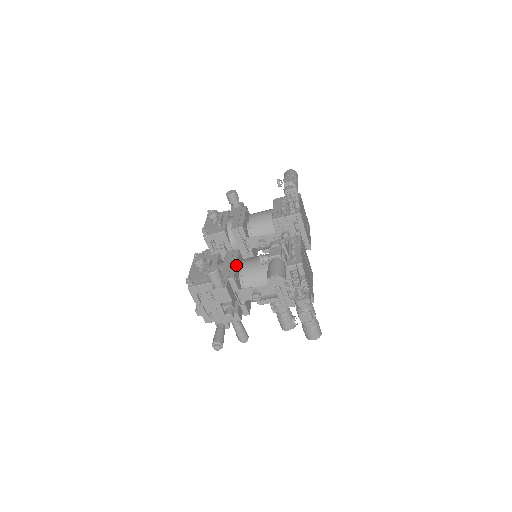
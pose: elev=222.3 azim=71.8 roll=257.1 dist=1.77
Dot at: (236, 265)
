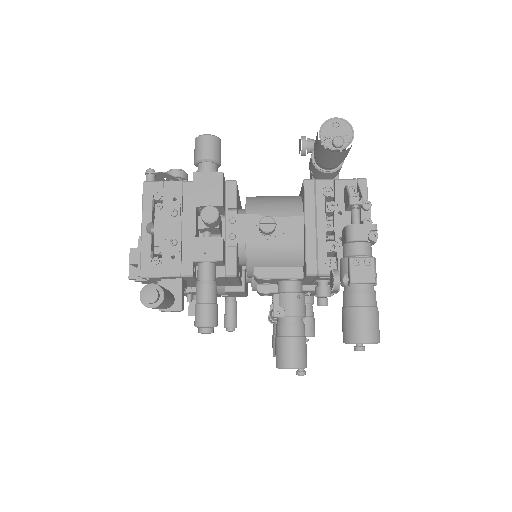
Dot at: occluded
